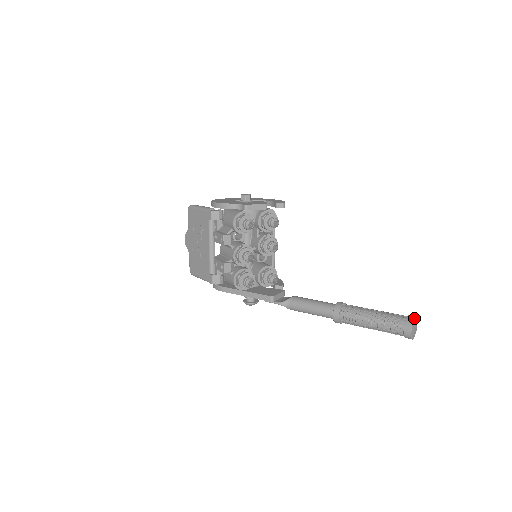
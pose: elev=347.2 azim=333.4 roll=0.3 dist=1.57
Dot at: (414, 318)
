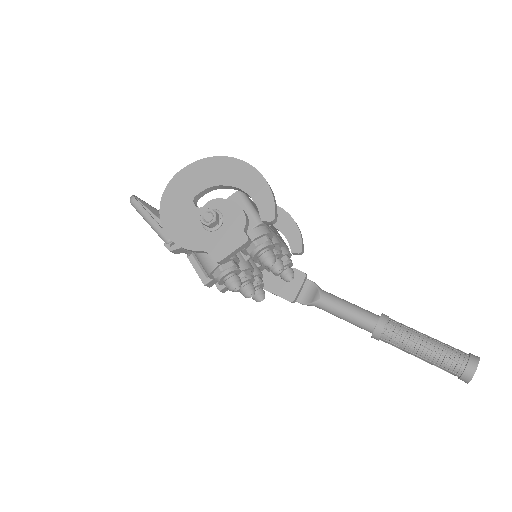
Dot at: occluded
